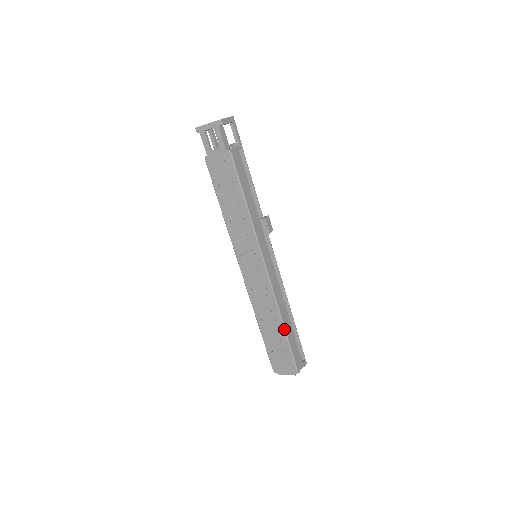
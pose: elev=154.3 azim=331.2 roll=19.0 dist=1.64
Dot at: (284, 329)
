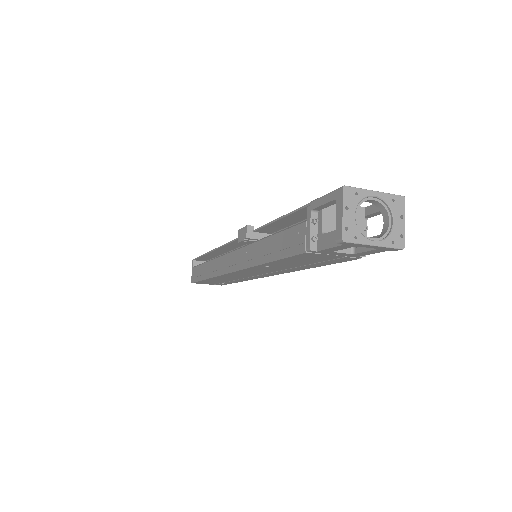
Dot at: occluded
